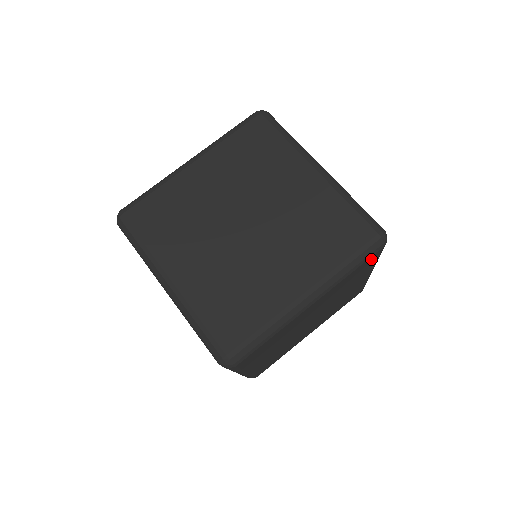
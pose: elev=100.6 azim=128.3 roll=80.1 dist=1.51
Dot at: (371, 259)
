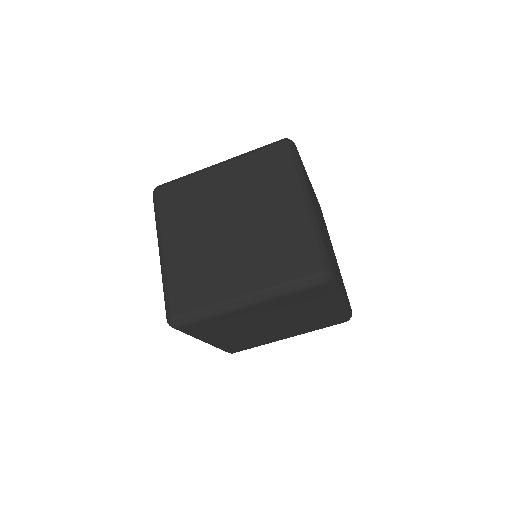
Dot at: (315, 291)
